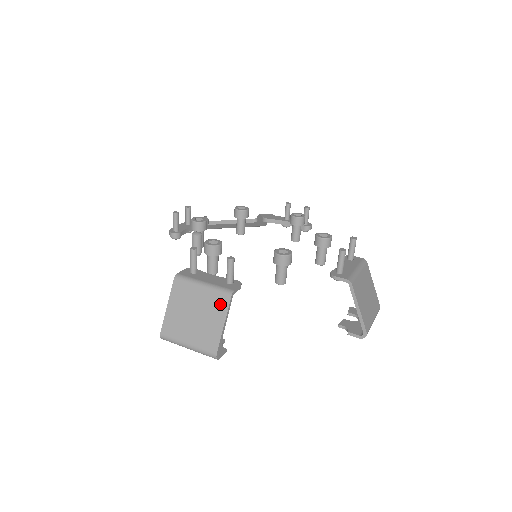
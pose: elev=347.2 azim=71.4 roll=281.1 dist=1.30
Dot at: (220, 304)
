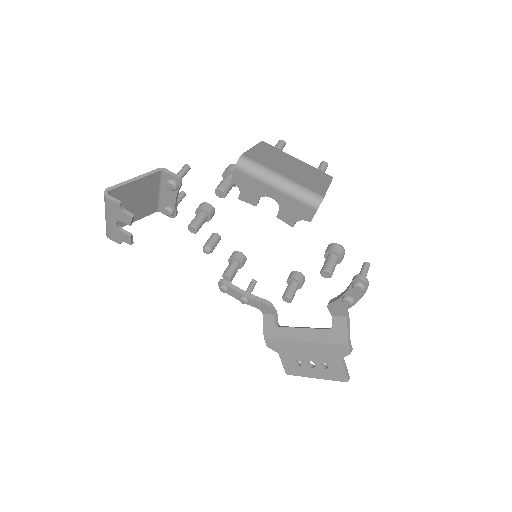
Dot at: (149, 178)
